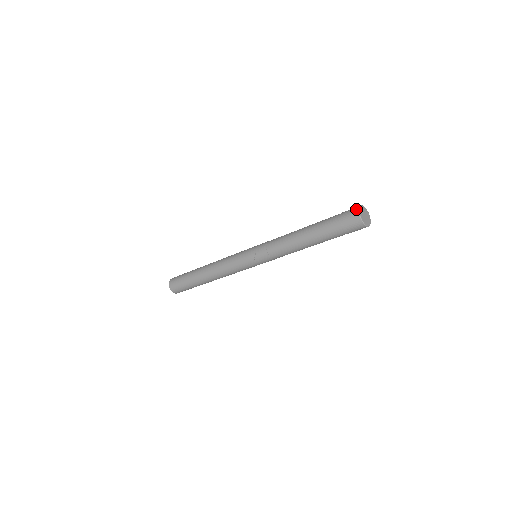
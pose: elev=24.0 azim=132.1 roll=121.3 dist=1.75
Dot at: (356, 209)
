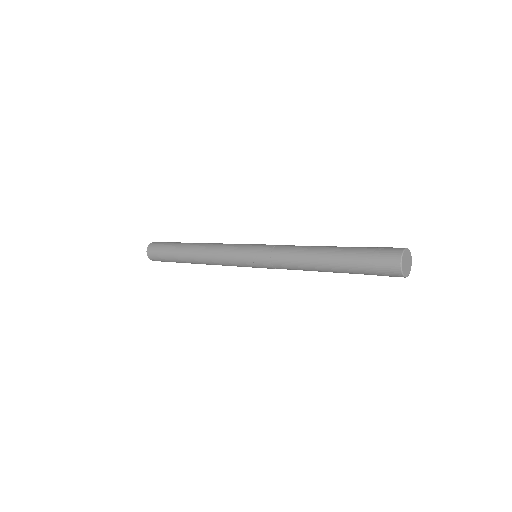
Dot at: (398, 253)
